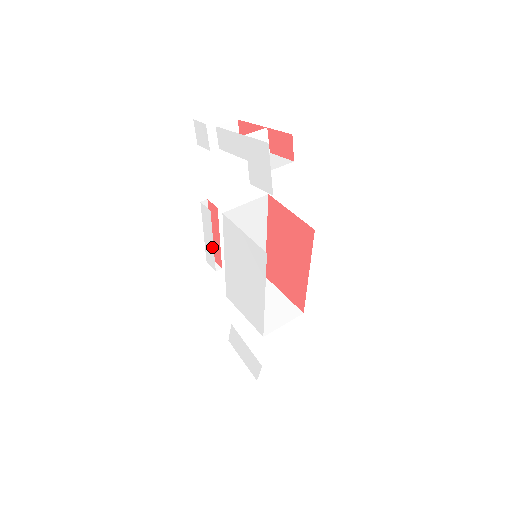
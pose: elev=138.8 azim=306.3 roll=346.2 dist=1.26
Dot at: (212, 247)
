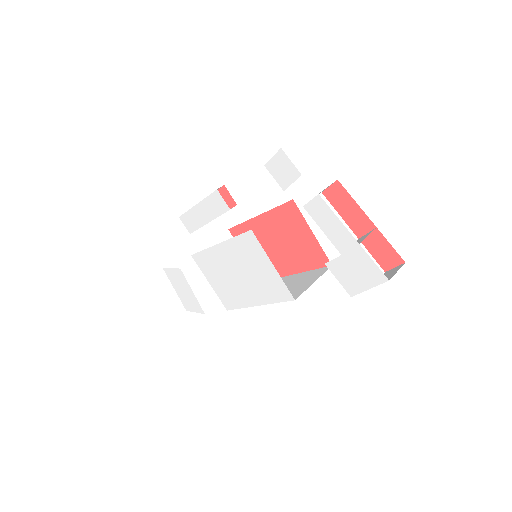
Dot at: (203, 222)
